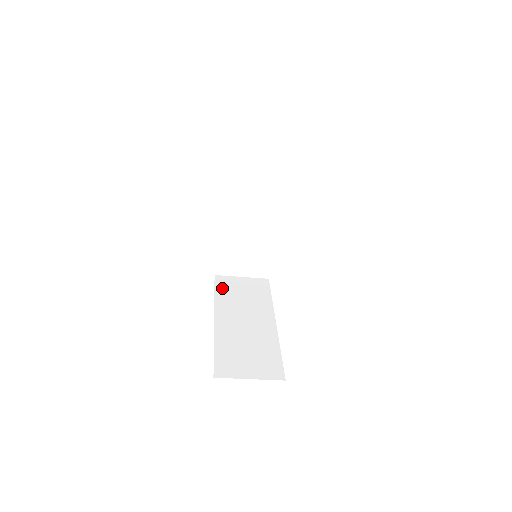
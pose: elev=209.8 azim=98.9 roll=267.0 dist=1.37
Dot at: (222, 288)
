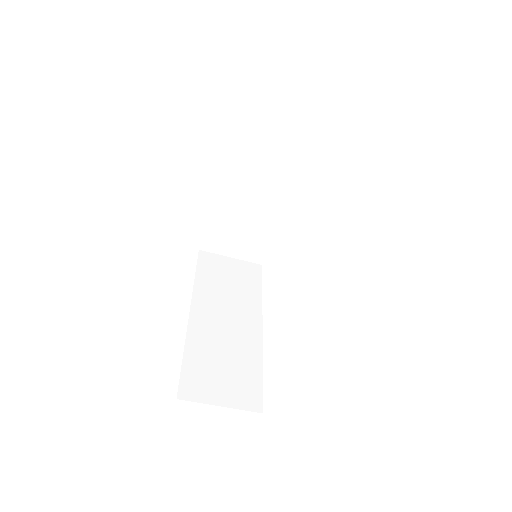
Dot at: (205, 270)
